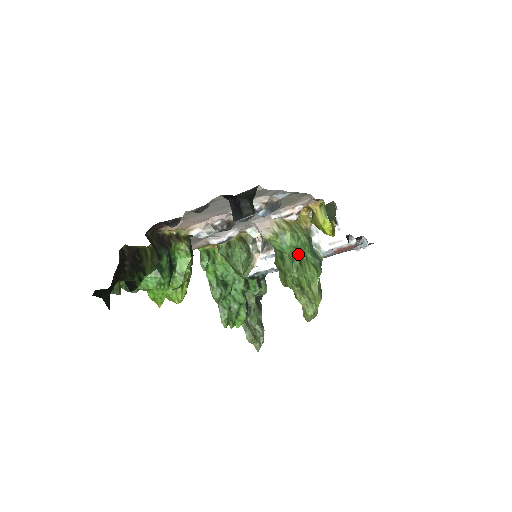
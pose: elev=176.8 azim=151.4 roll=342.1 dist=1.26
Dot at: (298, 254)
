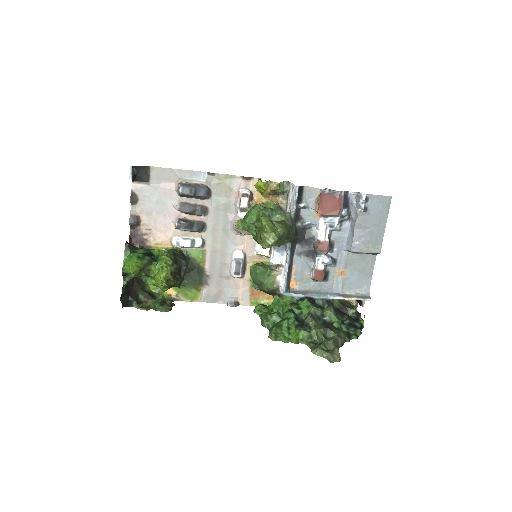
Dot at: occluded
